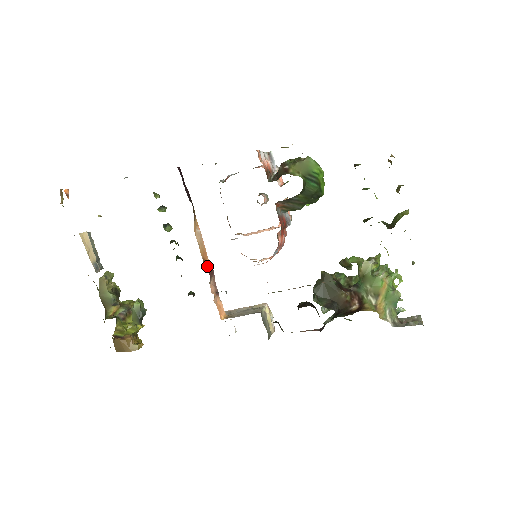
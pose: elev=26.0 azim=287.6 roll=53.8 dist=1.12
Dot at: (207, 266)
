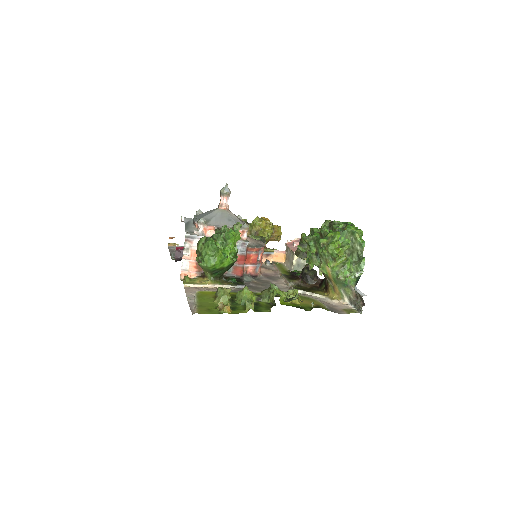
Dot at: occluded
